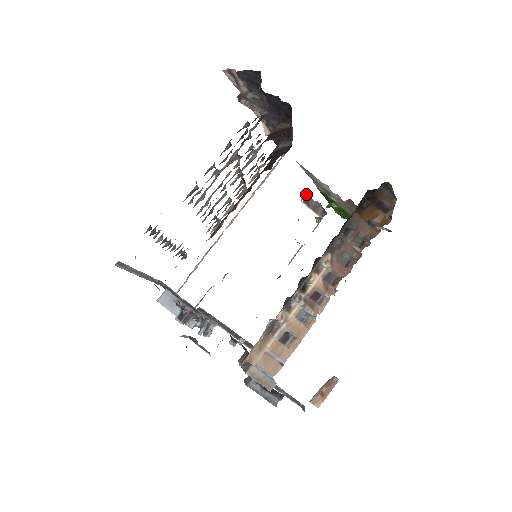
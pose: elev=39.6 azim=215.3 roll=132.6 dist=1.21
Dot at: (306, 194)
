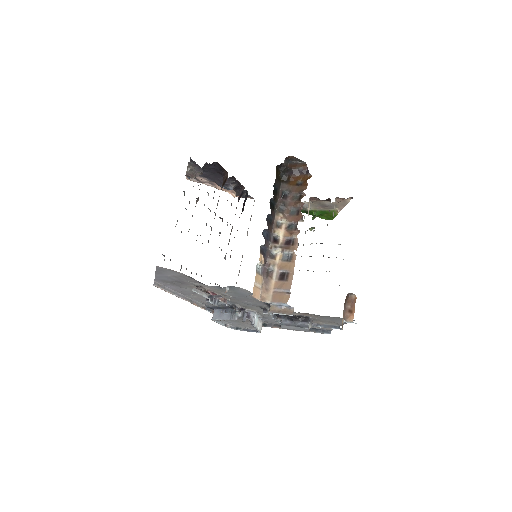
Dot at: occluded
